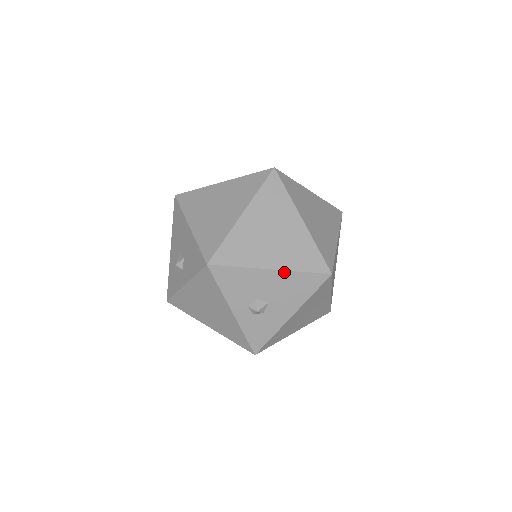
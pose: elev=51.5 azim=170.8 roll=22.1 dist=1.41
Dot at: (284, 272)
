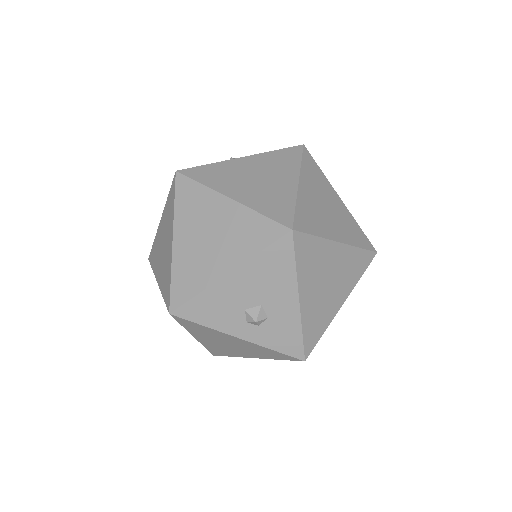
Dot at: (243, 266)
